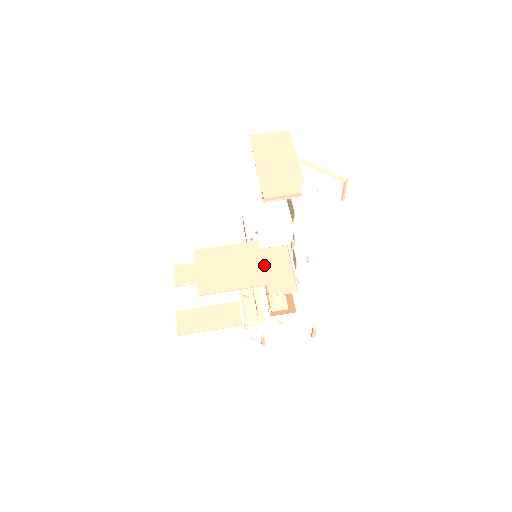
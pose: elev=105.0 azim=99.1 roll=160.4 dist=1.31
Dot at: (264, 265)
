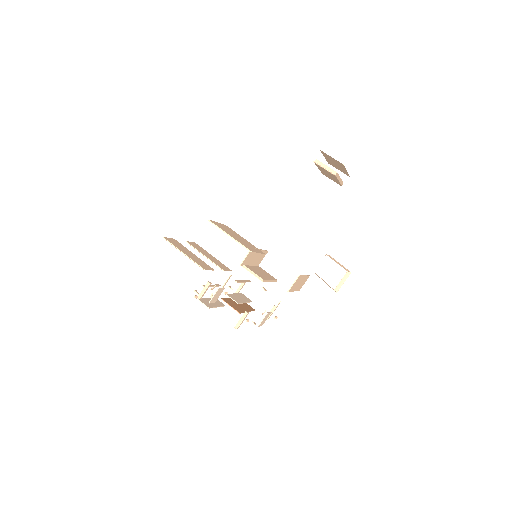
Dot at: (254, 266)
